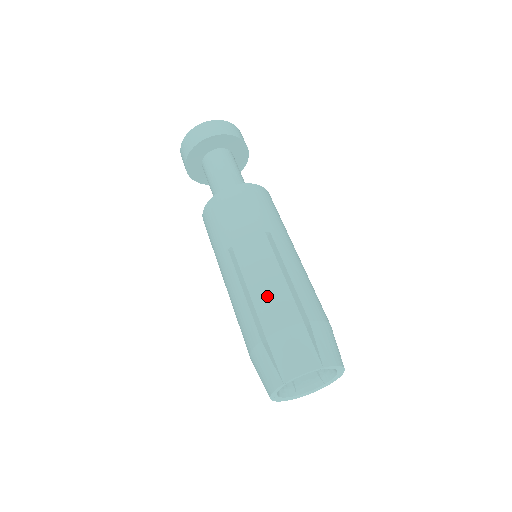
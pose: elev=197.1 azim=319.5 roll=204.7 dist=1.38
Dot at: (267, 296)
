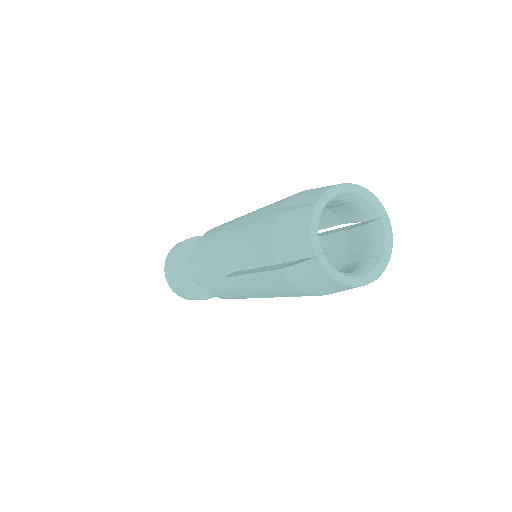
Dot at: (270, 205)
